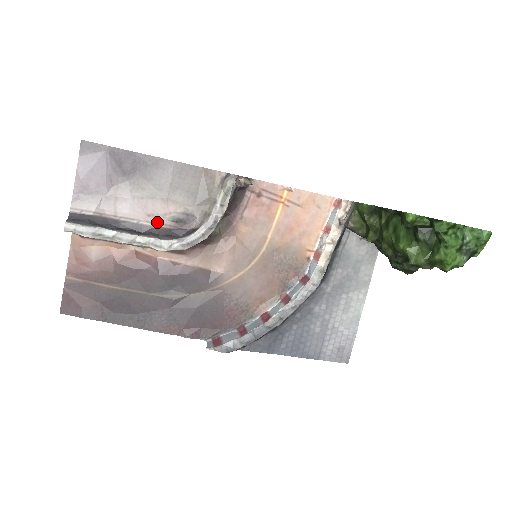
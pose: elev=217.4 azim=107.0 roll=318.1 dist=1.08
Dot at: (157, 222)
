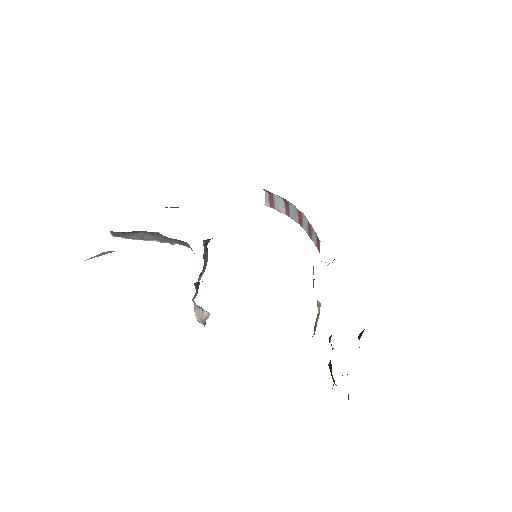
Dot at: occluded
